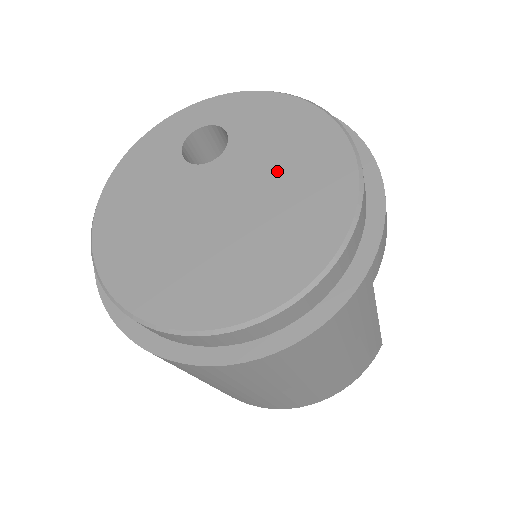
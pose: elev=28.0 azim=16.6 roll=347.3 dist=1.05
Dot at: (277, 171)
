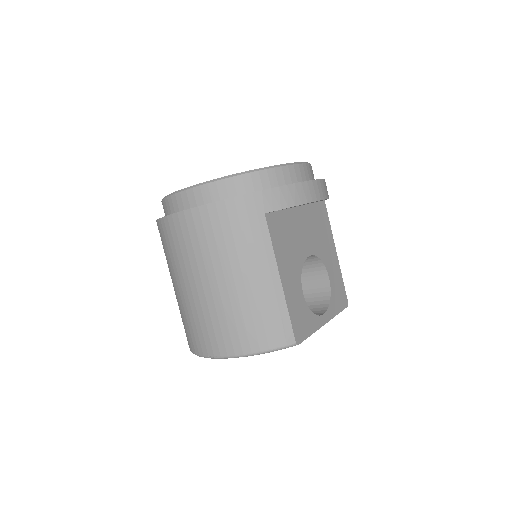
Dot at: occluded
